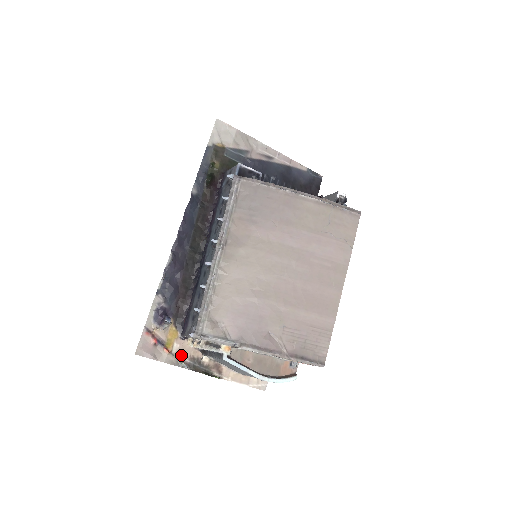
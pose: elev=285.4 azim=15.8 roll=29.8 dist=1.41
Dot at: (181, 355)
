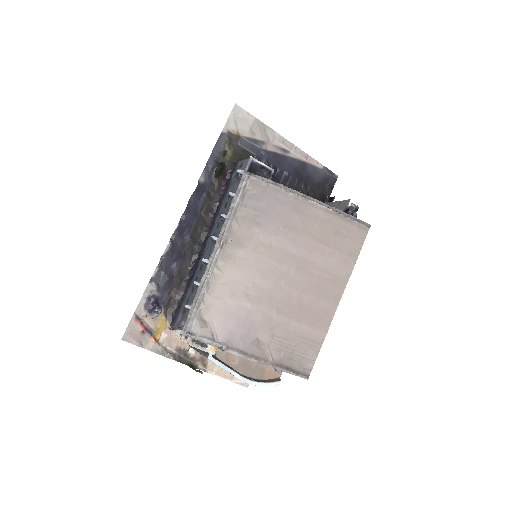
Dot at: (168, 345)
